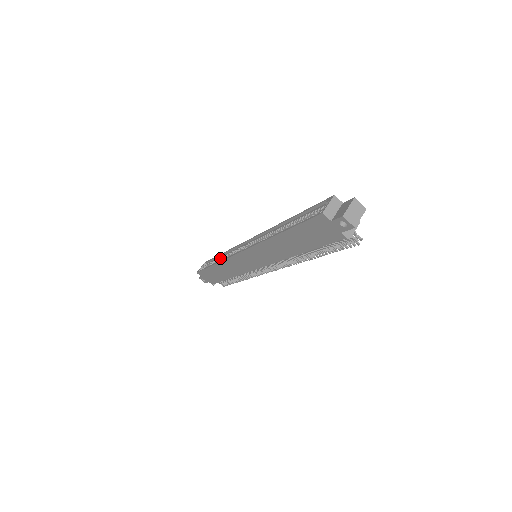
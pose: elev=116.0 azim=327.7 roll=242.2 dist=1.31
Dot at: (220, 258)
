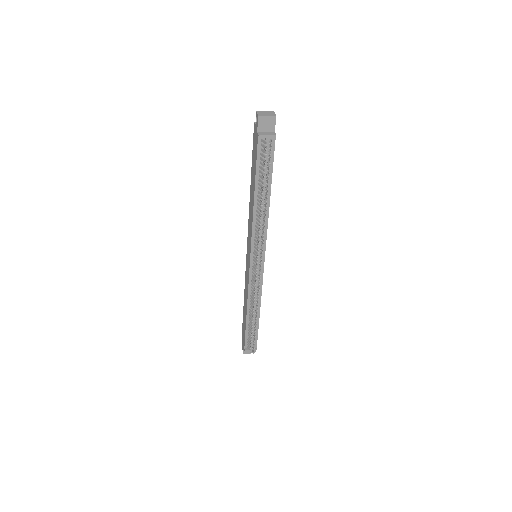
Dot at: occluded
